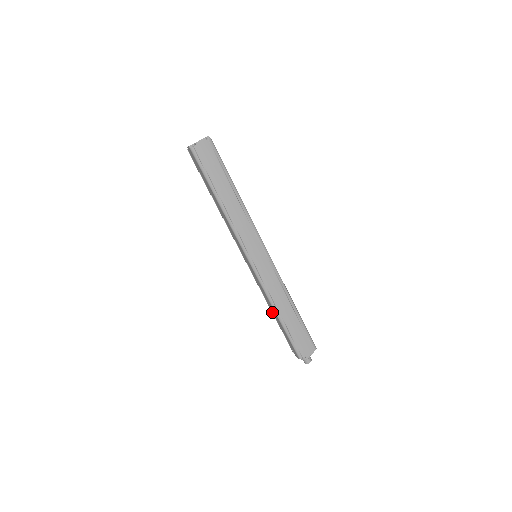
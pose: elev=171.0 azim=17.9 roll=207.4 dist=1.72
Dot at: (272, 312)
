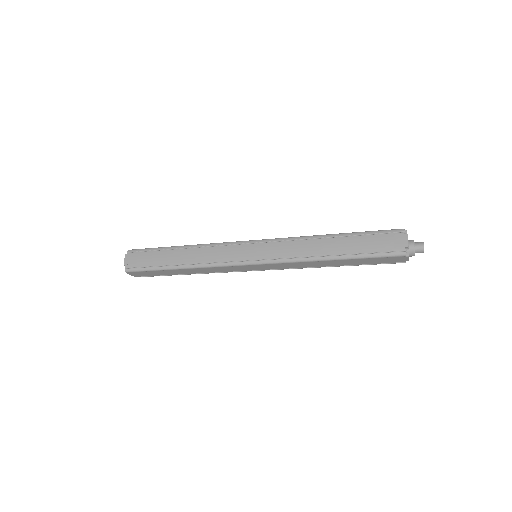
Dot at: occluded
